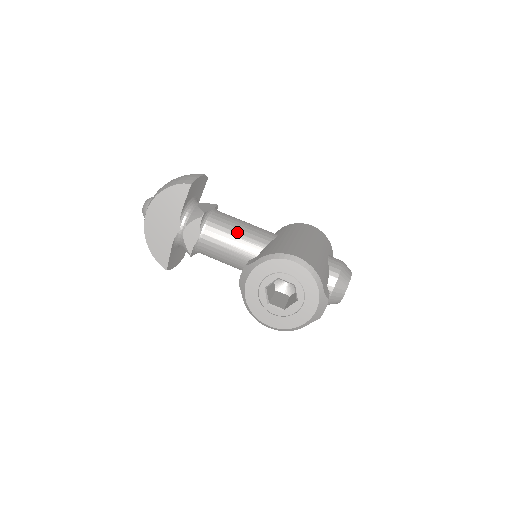
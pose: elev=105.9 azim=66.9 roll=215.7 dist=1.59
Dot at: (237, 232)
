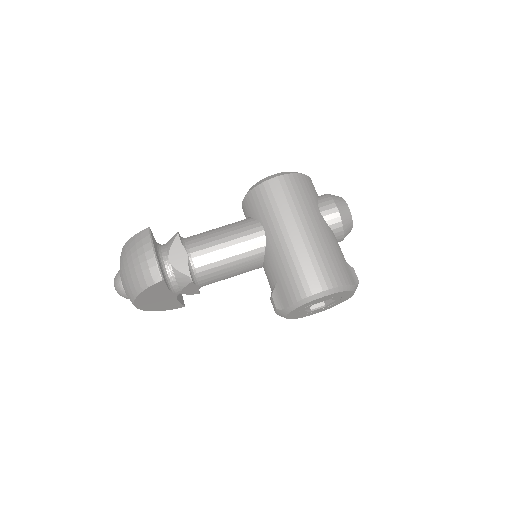
Dot at: (230, 262)
